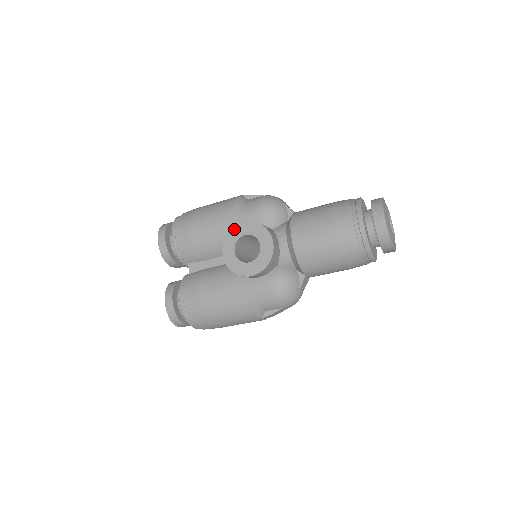
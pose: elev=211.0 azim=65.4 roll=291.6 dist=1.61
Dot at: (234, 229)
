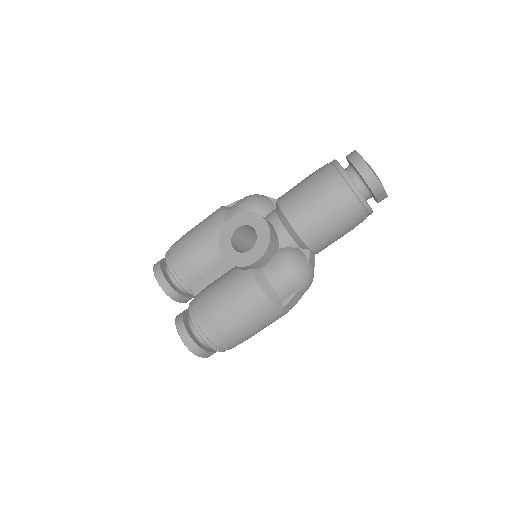
Dot at: (225, 227)
